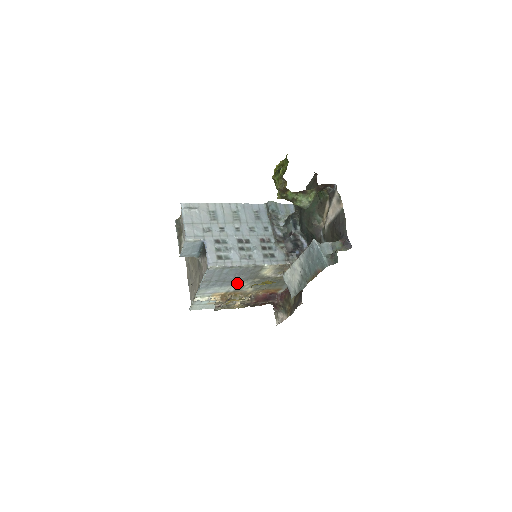
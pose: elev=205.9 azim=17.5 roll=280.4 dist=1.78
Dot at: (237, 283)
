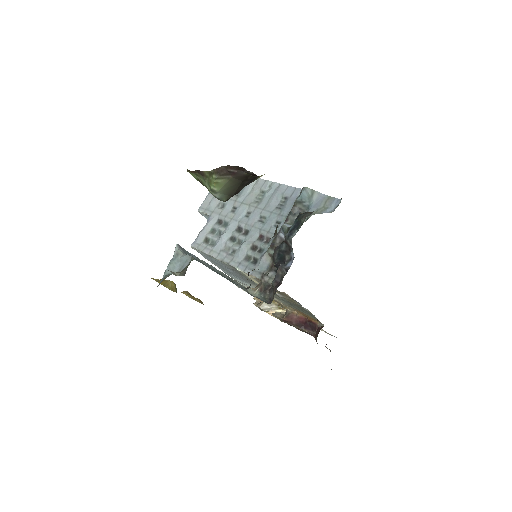
Dot at: (250, 283)
